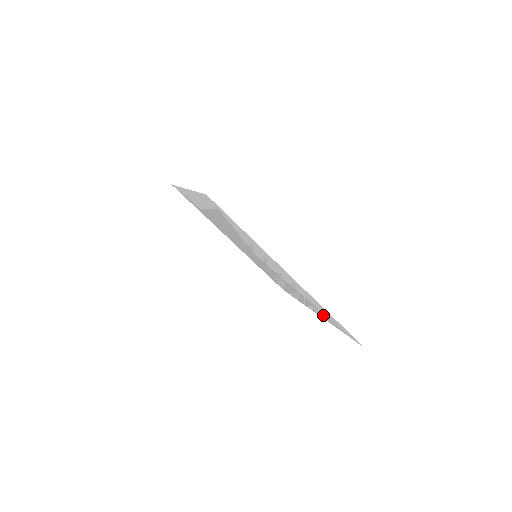
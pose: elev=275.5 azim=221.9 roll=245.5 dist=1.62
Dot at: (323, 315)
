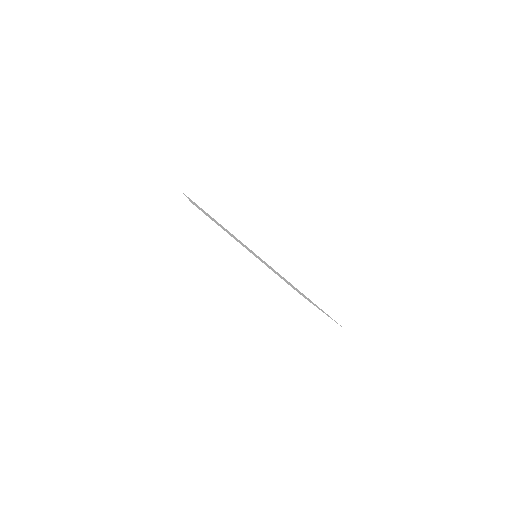
Dot at: occluded
